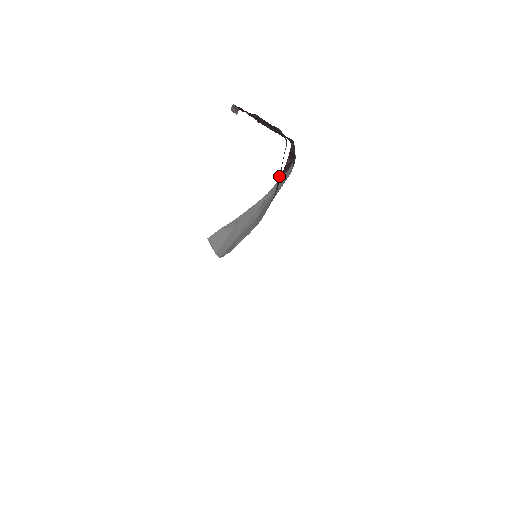
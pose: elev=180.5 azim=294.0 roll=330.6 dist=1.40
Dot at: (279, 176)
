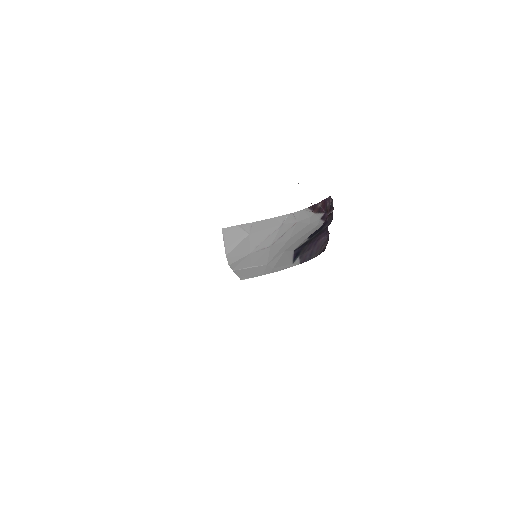
Dot at: (307, 253)
